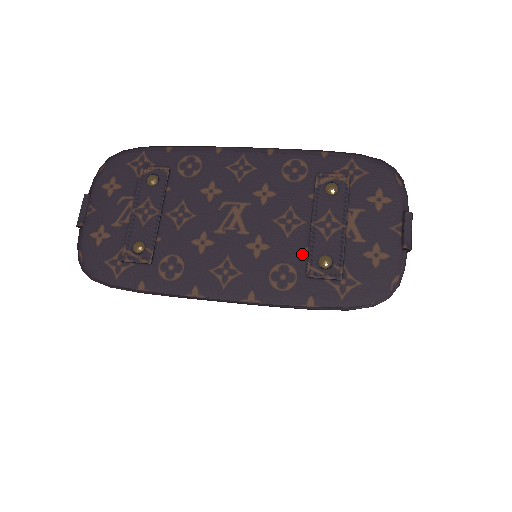
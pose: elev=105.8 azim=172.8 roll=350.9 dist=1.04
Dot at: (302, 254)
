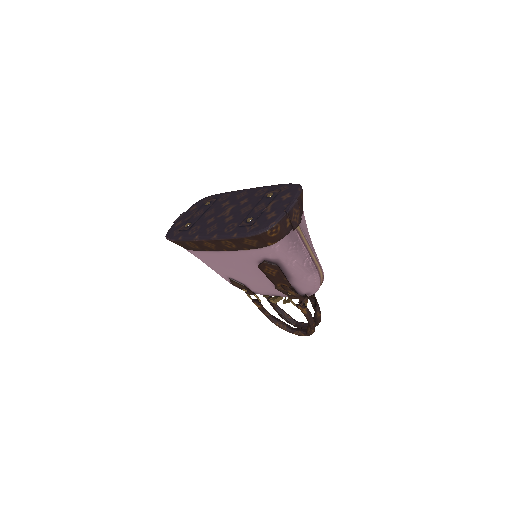
Dot at: (243, 219)
